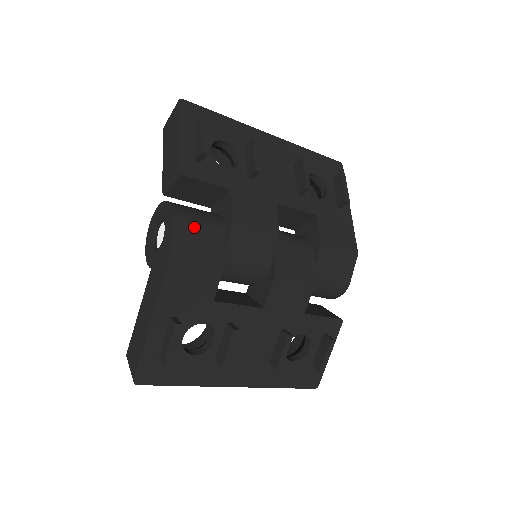
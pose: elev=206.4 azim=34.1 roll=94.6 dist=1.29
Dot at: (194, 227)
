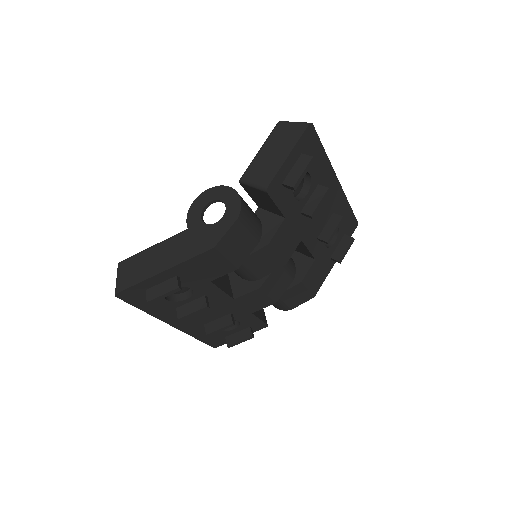
Dot at: (243, 233)
